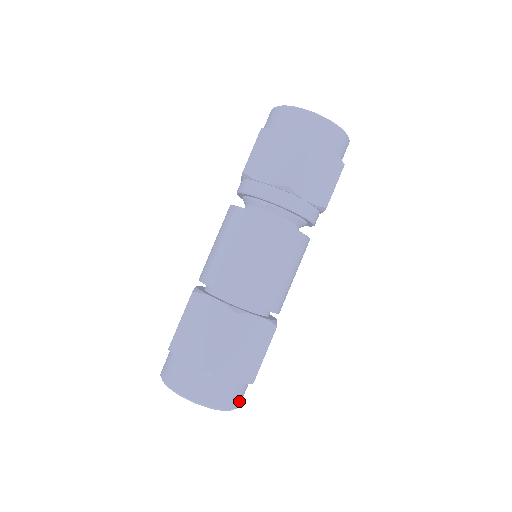
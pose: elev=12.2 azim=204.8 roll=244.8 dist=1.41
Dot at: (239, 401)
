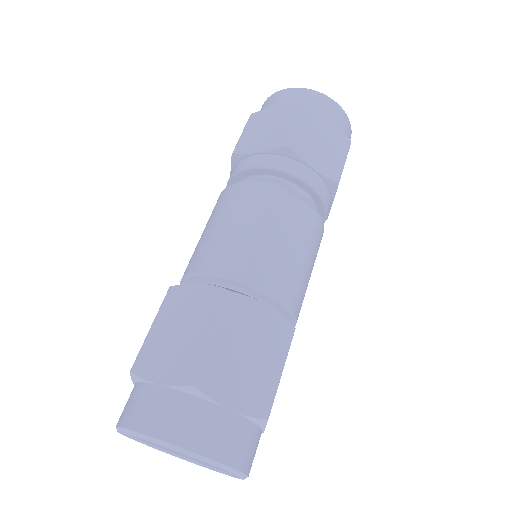
Dot at: occluded
